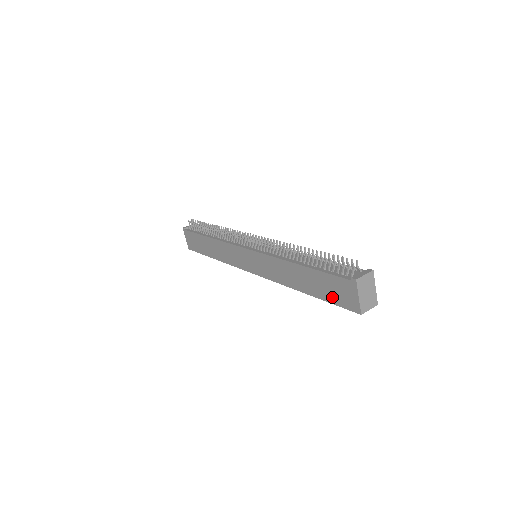
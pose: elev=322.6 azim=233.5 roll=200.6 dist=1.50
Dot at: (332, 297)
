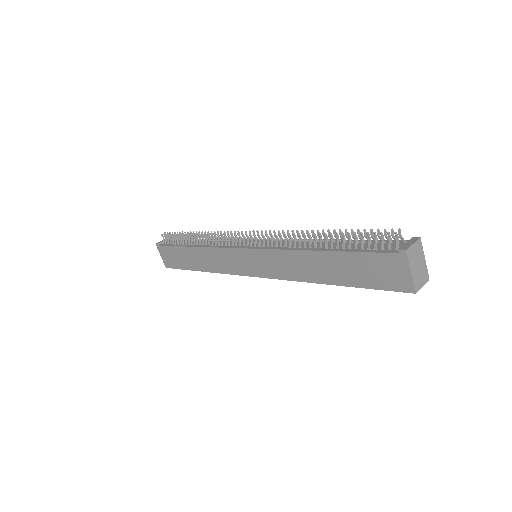
Dot at: (371, 281)
